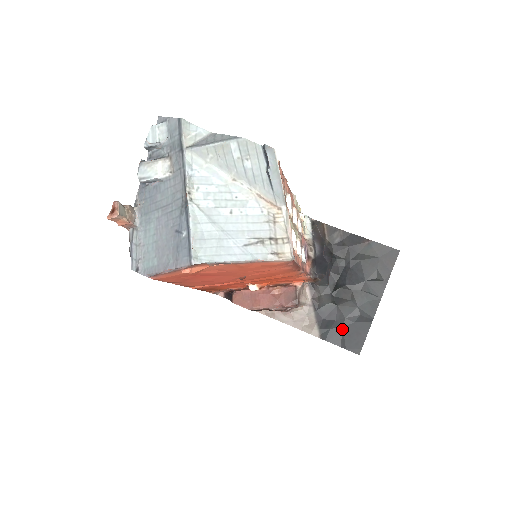
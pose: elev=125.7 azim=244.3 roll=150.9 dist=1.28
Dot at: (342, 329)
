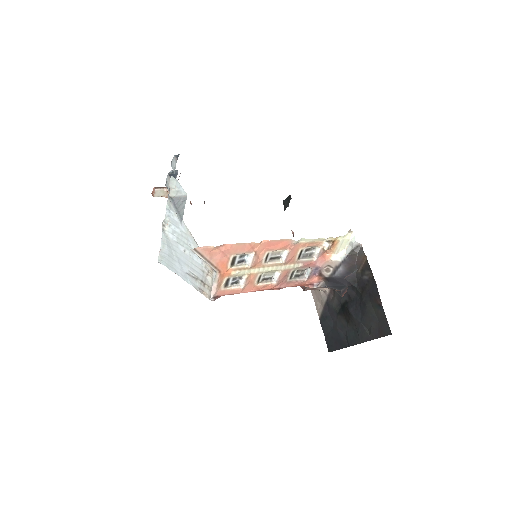
Dot at: (331, 329)
